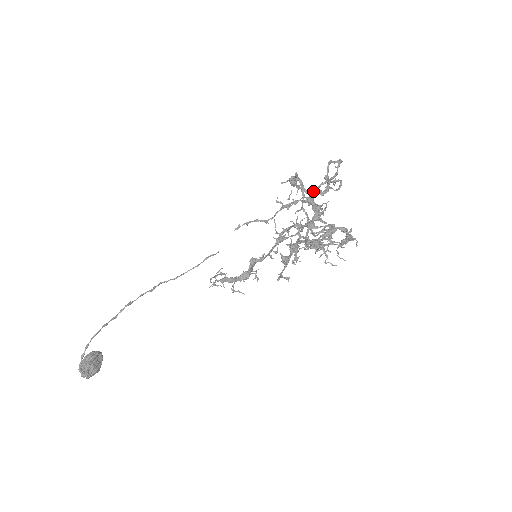
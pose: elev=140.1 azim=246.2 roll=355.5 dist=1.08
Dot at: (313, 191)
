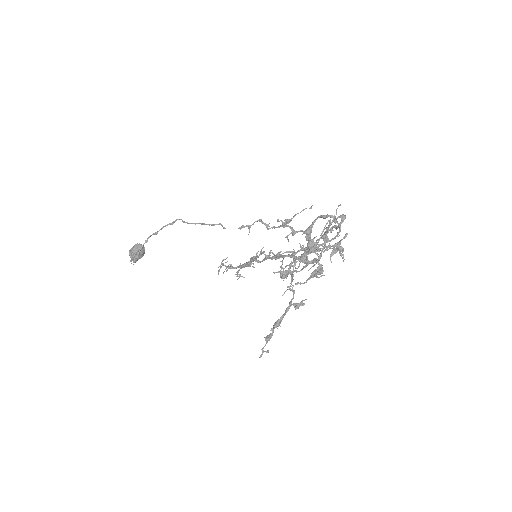
Dot at: occluded
